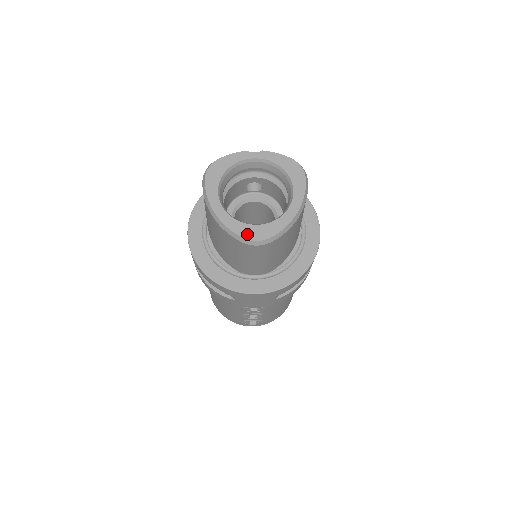
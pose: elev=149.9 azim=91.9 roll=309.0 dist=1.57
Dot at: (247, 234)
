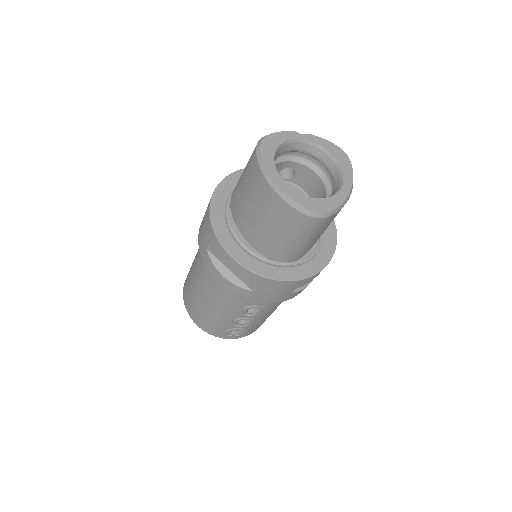
Dot at: (308, 205)
